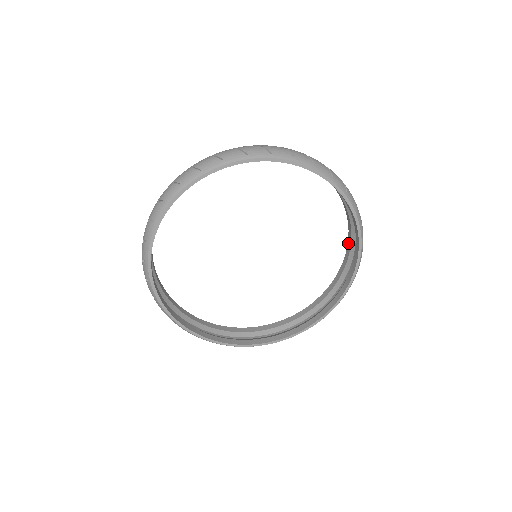
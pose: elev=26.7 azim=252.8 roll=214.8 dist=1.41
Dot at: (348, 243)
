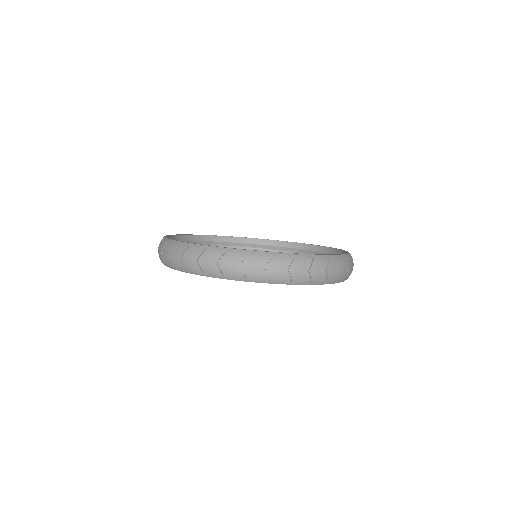
Dot at: (321, 247)
